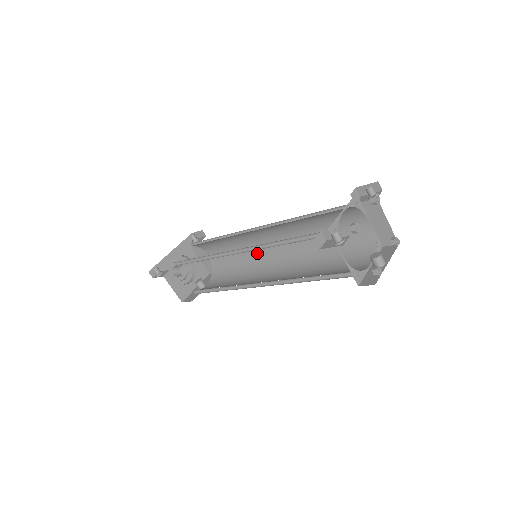
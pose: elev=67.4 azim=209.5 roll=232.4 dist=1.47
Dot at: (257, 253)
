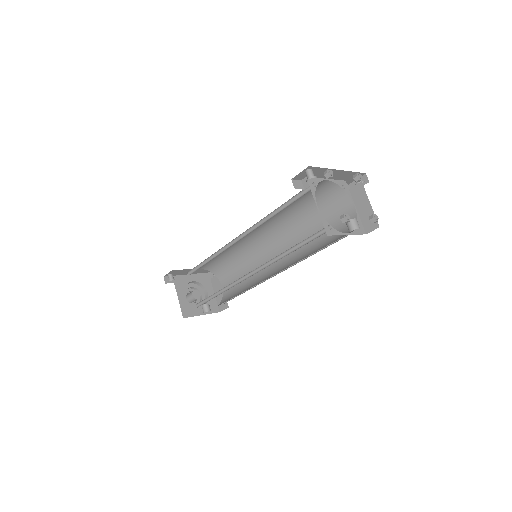
Dot at: (262, 271)
